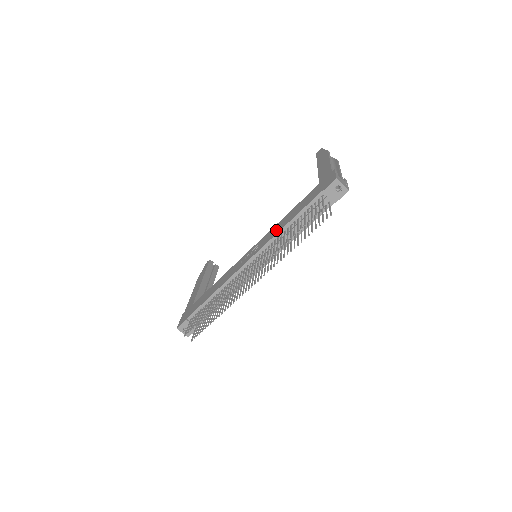
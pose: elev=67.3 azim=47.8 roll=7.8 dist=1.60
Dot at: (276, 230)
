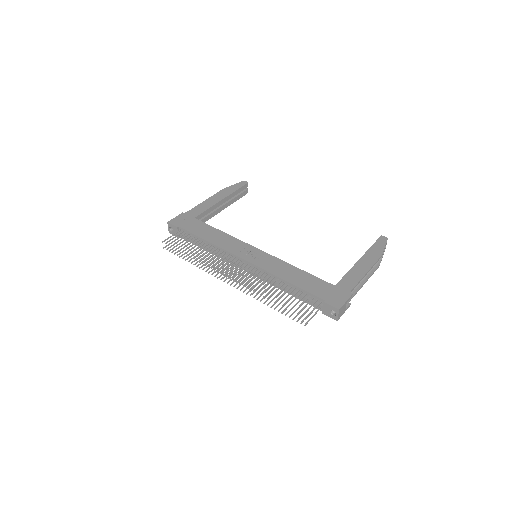
Dot at: (279, 270)
